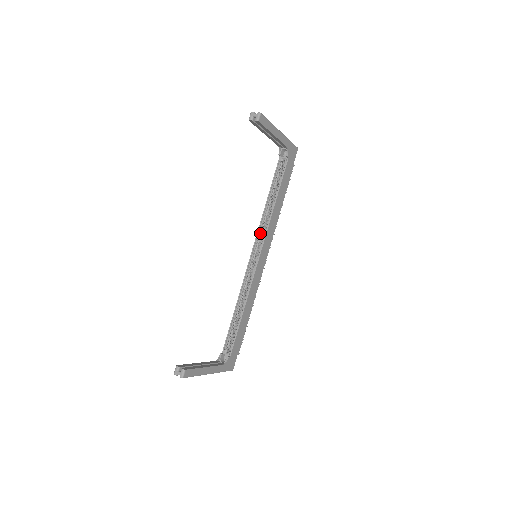
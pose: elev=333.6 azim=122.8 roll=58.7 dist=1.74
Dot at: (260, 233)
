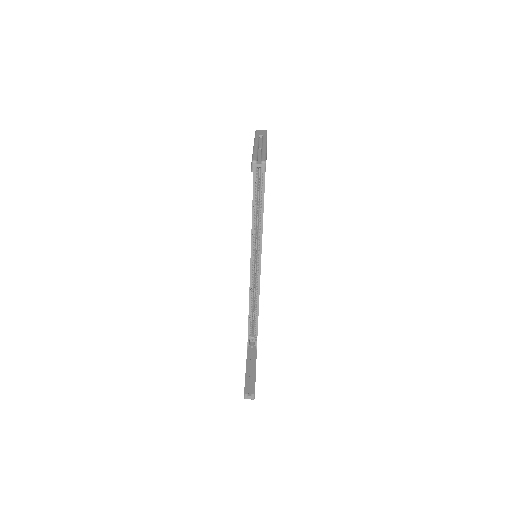
Dot at: (254, 235)
